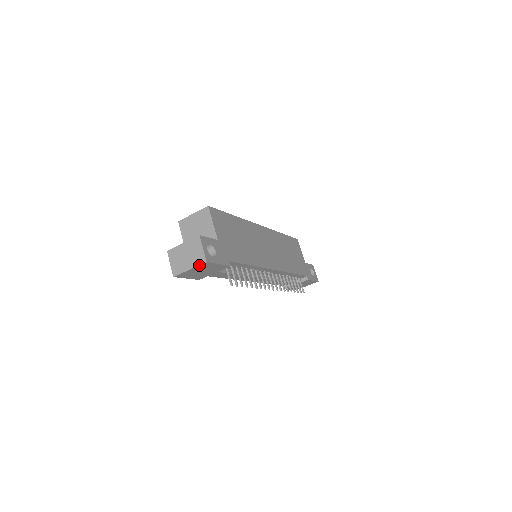
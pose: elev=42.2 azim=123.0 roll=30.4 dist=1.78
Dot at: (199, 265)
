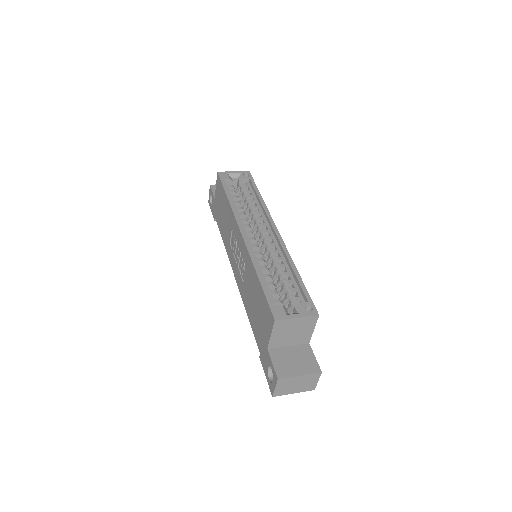
Dot at: (305, 391)
